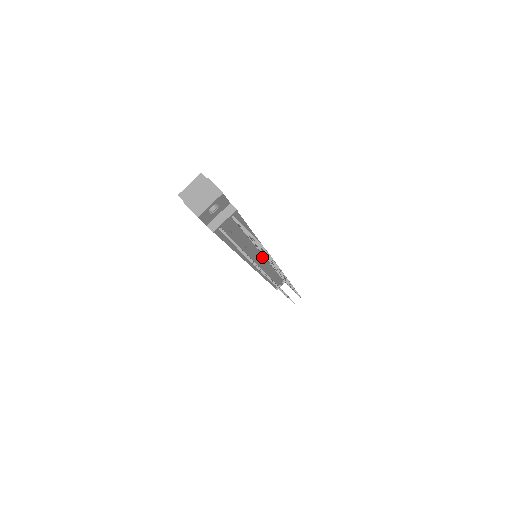
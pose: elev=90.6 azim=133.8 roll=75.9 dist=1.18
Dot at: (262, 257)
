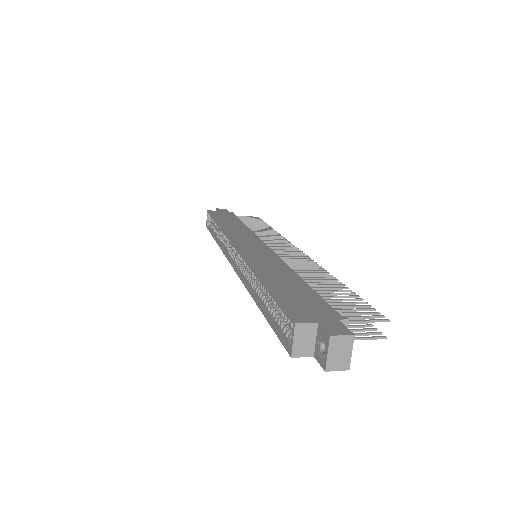
Dot at: occluded
